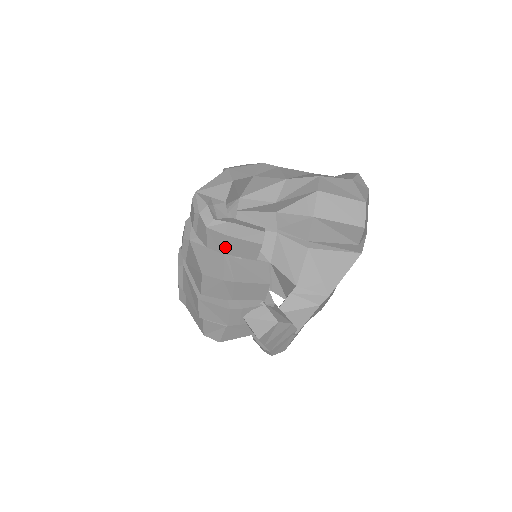
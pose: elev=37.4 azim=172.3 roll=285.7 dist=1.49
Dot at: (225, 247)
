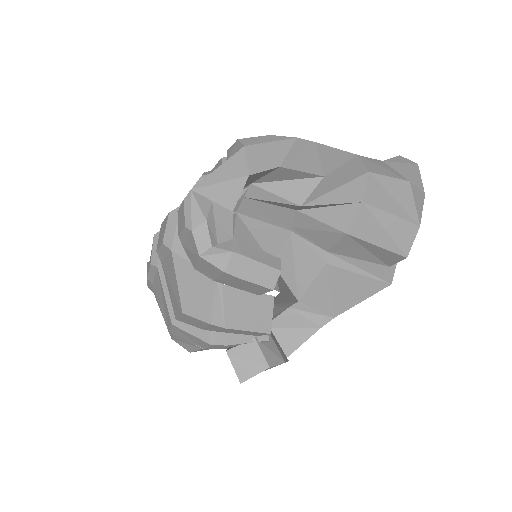
Dot at: (220, 278)
